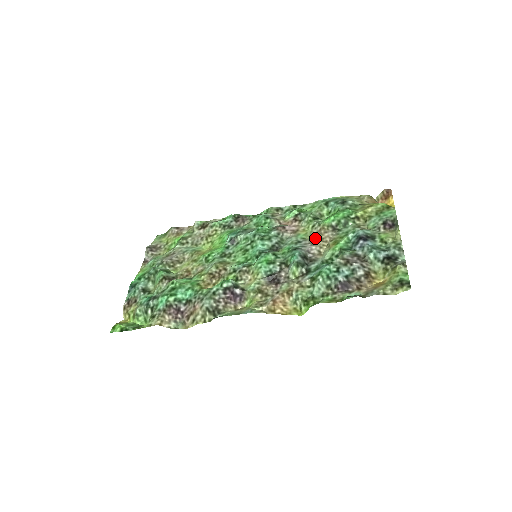
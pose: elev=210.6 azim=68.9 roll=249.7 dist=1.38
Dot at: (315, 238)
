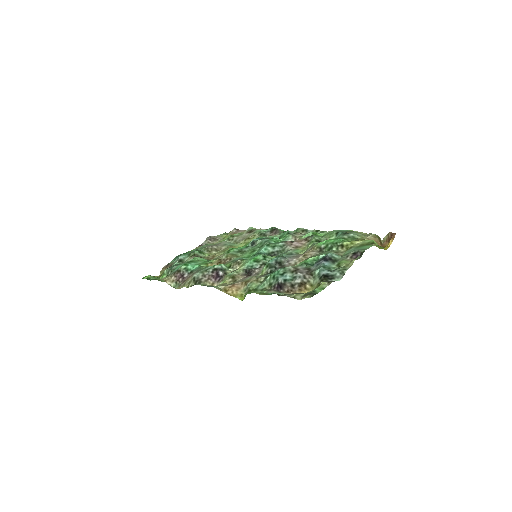
Dot at: occluded
